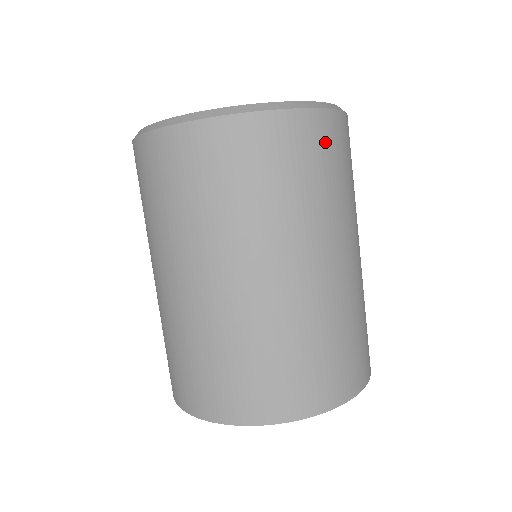
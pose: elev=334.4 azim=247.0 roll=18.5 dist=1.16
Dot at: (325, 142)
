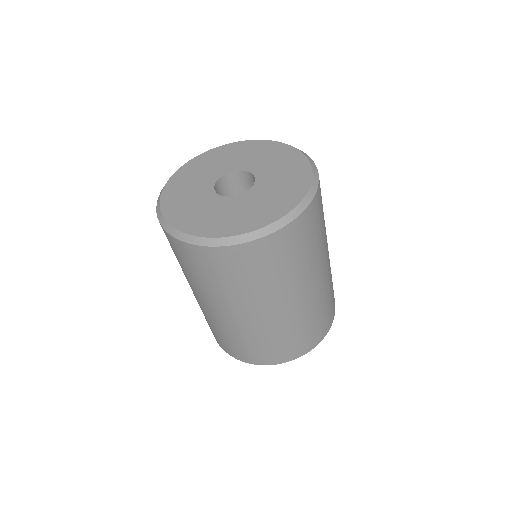
Dot at: (321, 196)
